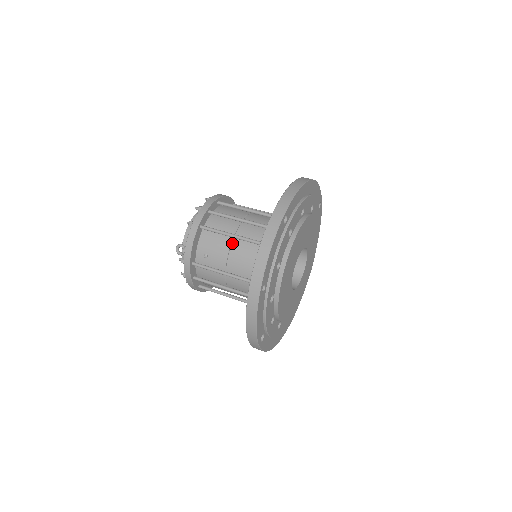
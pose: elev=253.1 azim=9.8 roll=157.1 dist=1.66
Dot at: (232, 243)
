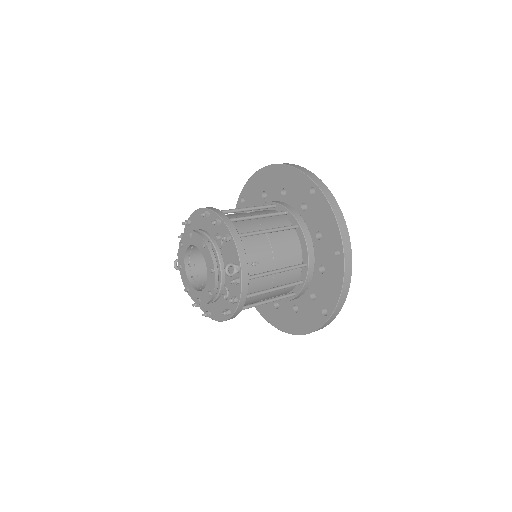
Dot at: (269, 239)
